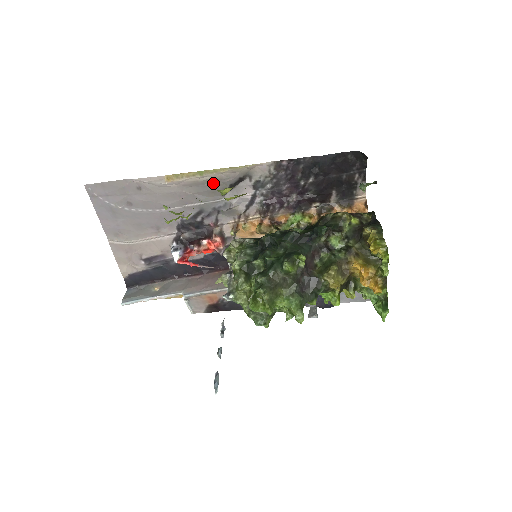
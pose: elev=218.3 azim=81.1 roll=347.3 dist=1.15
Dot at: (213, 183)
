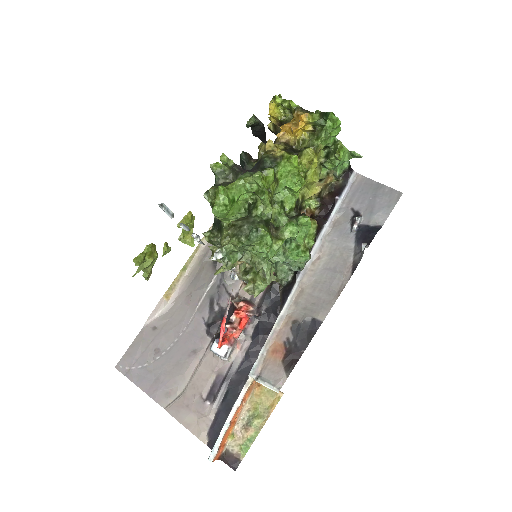
Dot at: (199, 268)
